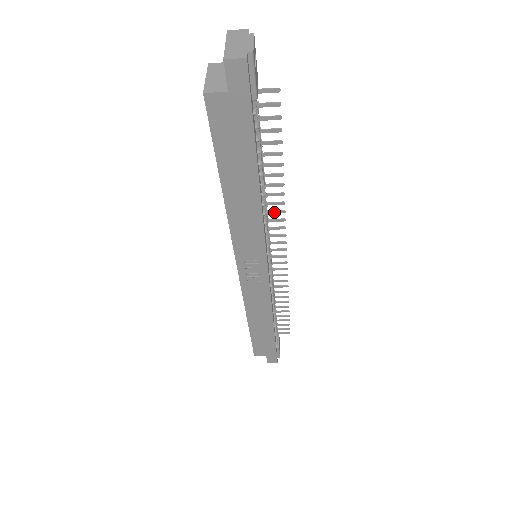
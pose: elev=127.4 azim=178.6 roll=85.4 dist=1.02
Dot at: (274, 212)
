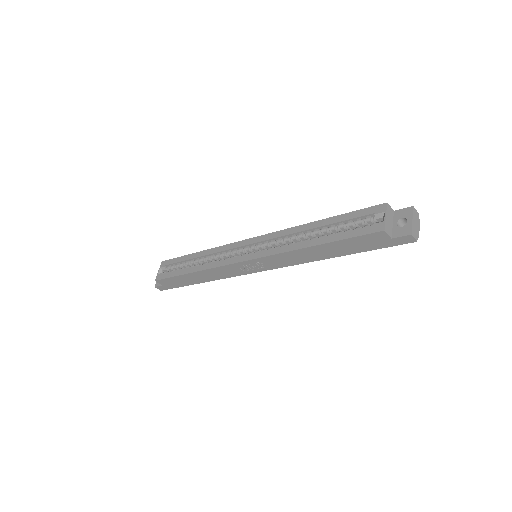
Dot at: occluded
